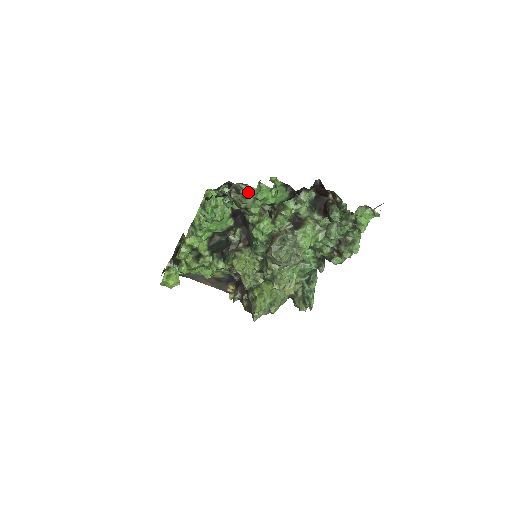
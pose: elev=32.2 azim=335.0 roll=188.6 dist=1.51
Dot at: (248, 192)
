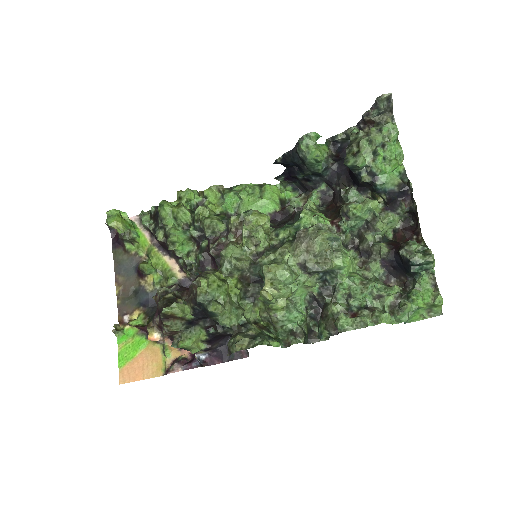
Dot at: (391, 126)
